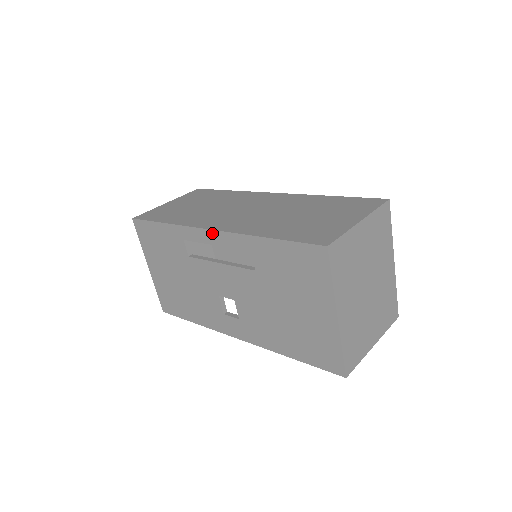
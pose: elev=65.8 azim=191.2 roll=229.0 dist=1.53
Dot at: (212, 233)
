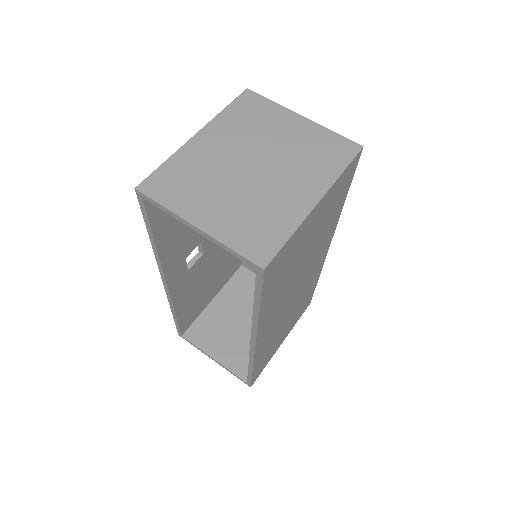
Dot at: occluded
